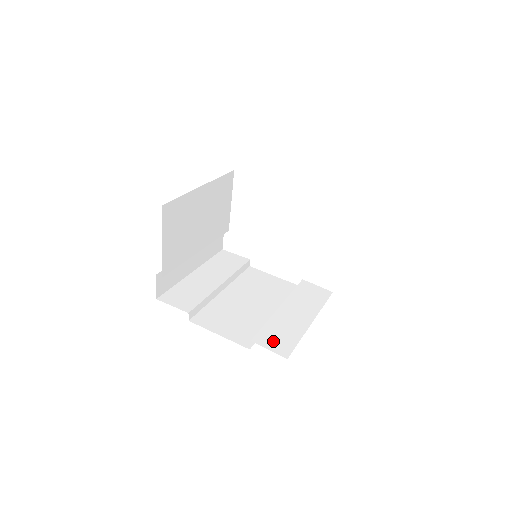
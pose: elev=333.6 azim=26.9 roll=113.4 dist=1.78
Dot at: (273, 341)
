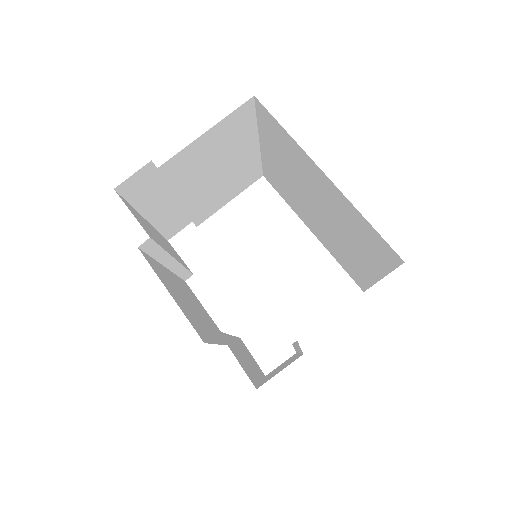
Dot at: occluded
